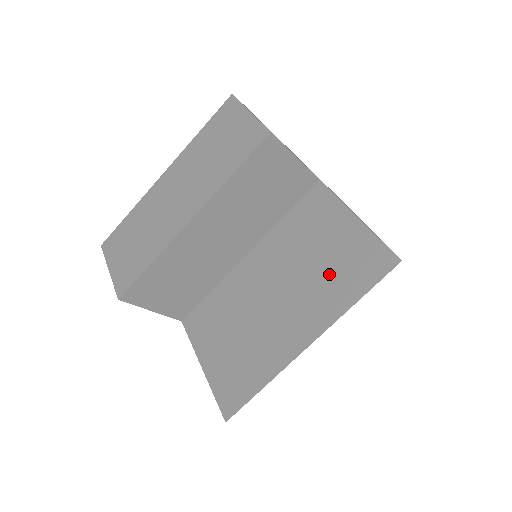
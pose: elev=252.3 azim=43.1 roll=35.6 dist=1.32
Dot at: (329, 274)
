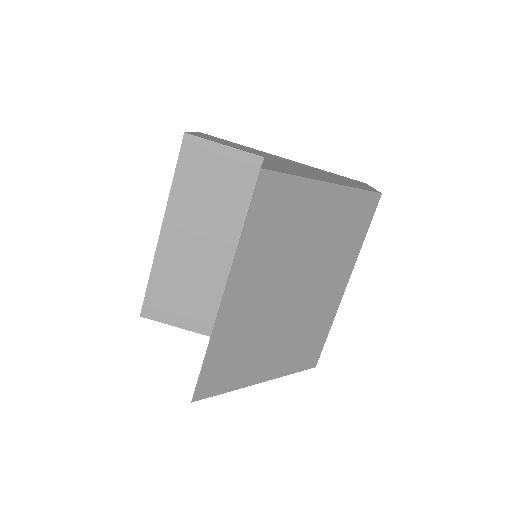
Dot at: occluded
